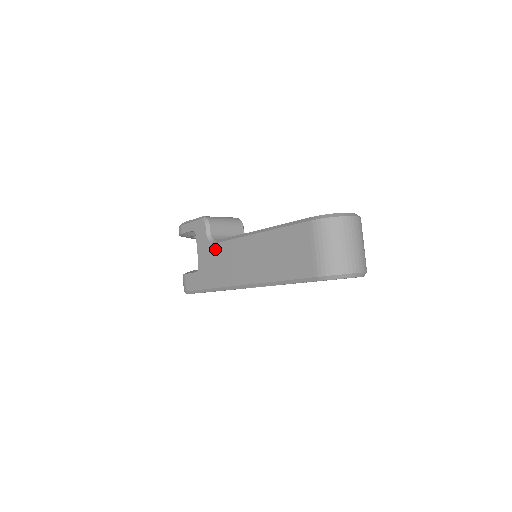
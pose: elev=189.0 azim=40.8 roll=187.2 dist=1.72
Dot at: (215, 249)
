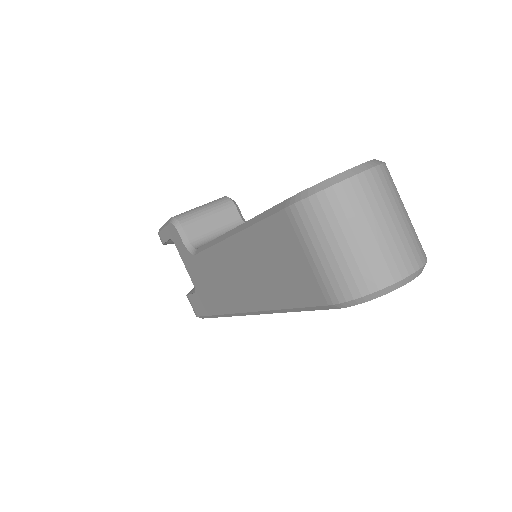
Dot at: (198, 263)
